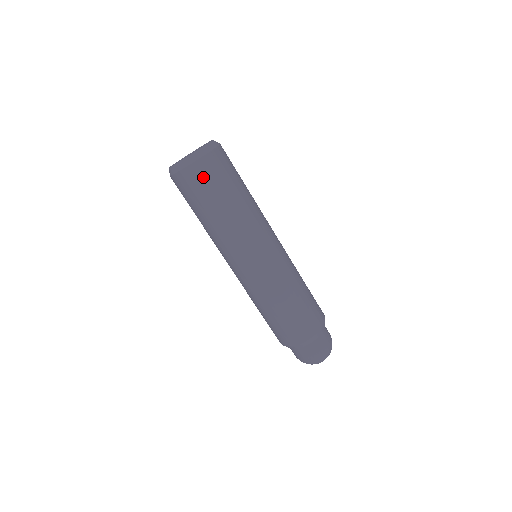
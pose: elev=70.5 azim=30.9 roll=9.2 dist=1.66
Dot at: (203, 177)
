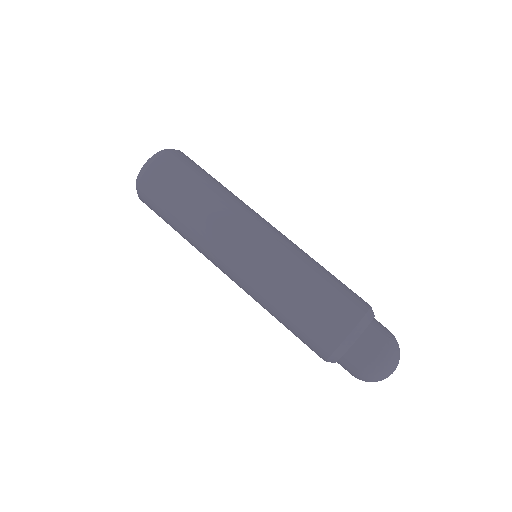
Dot at: (192, 161)
